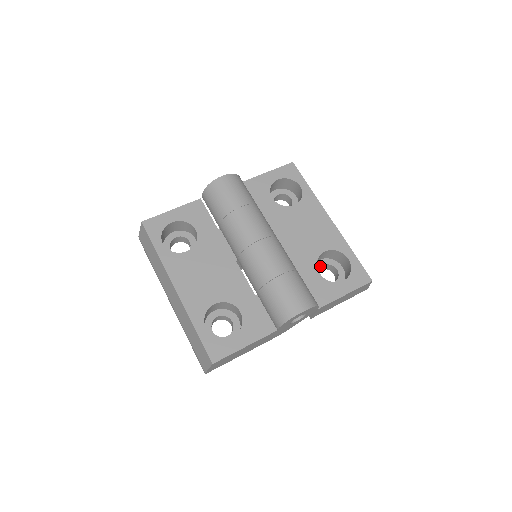
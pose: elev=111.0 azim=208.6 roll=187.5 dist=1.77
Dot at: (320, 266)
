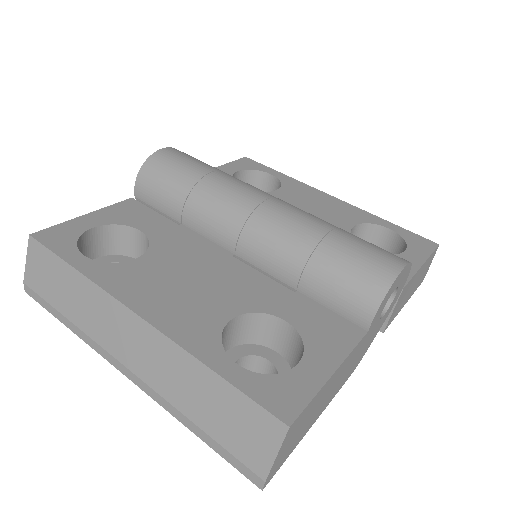
Dot at: occluded
